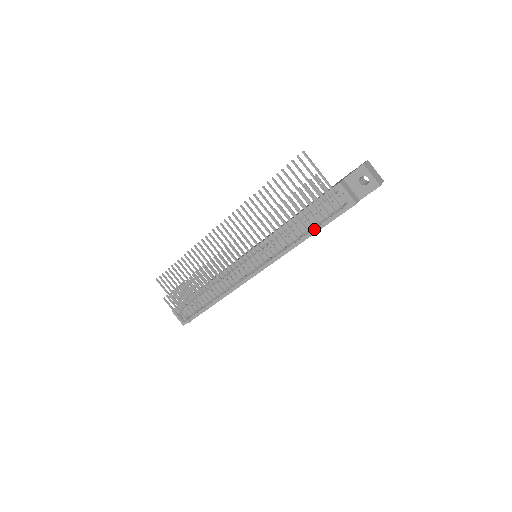
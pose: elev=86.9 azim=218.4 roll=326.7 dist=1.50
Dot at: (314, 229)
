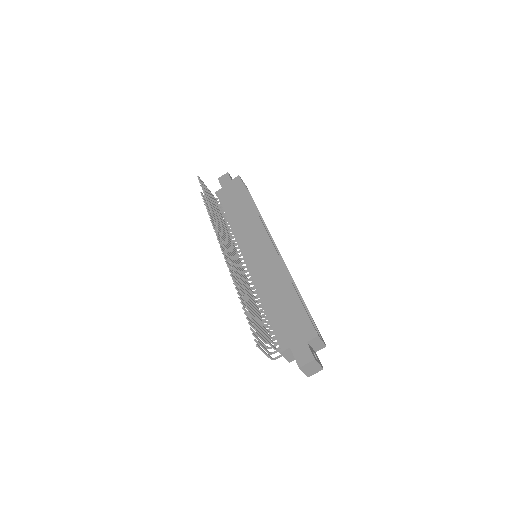
Dot at: occluded
